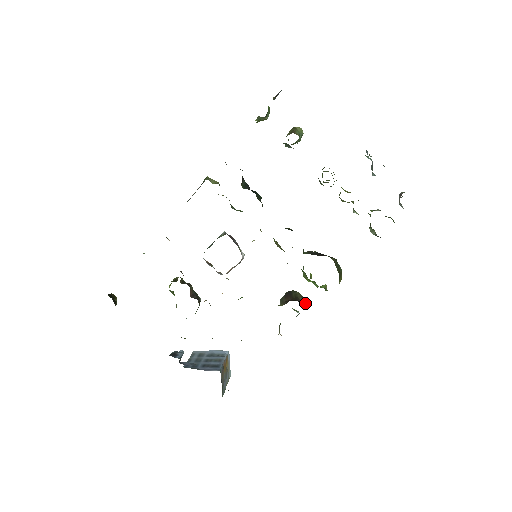
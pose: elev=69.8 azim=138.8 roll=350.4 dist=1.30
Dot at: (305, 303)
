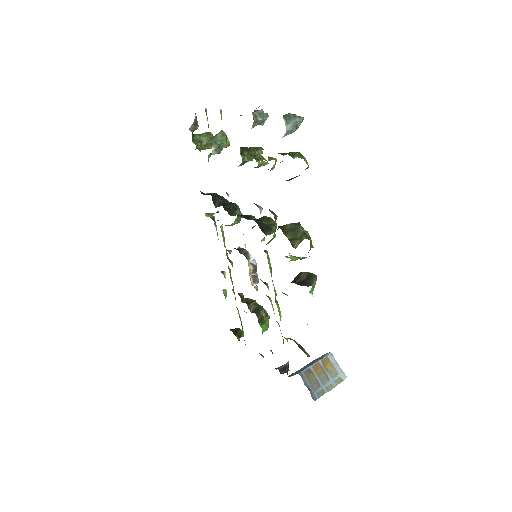
Dot at: (307, 281)
